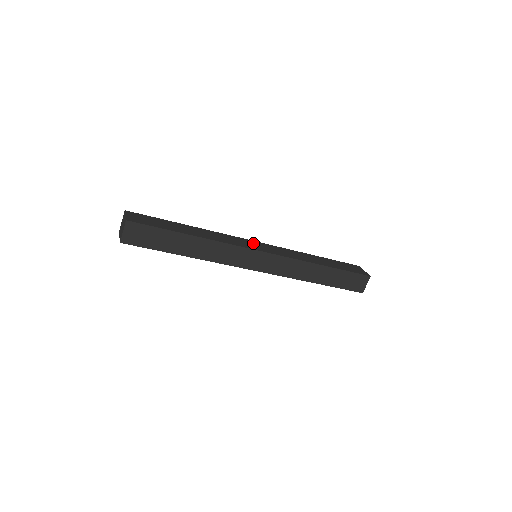
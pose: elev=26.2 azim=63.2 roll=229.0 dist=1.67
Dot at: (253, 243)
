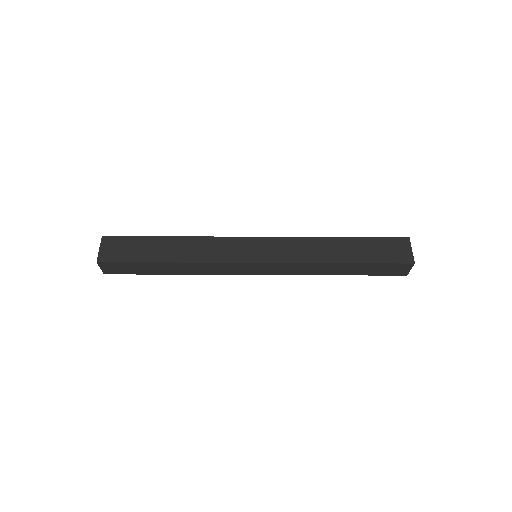
Dot at: (249, 244)
